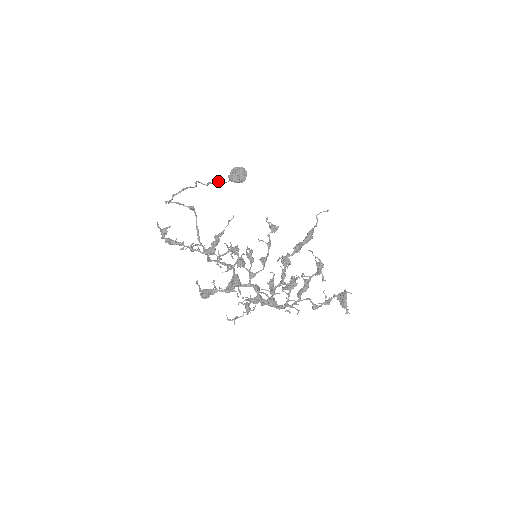
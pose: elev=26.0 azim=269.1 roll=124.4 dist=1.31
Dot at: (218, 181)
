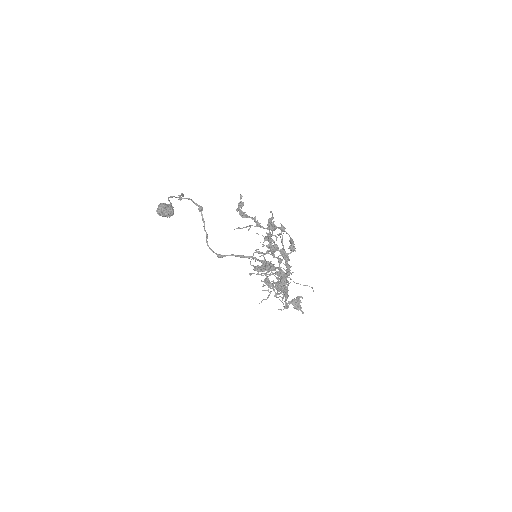
Dot at: occluded
